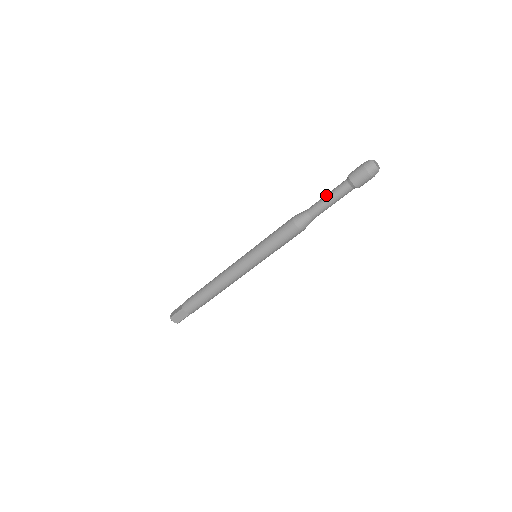
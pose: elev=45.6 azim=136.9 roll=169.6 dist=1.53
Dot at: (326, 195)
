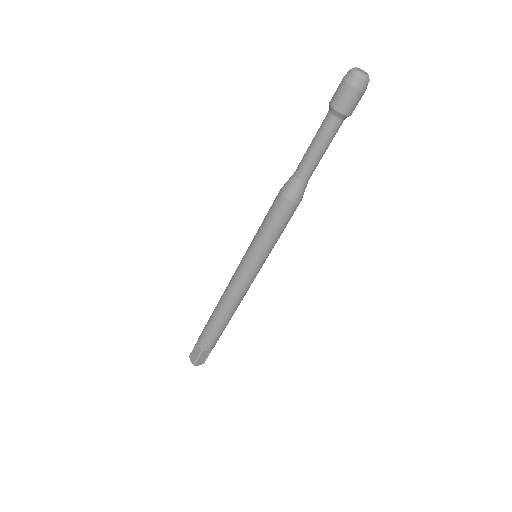
Dot at: (312, 146)
